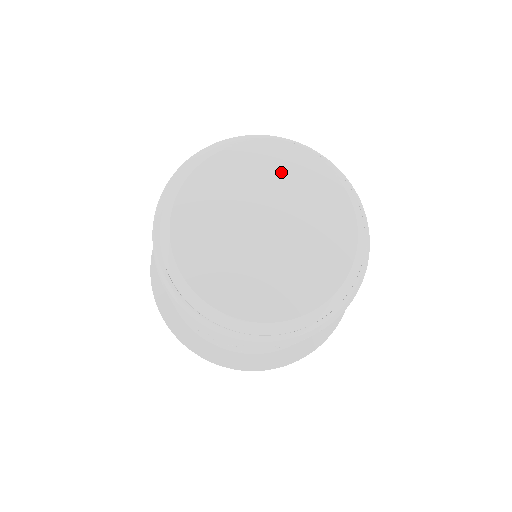
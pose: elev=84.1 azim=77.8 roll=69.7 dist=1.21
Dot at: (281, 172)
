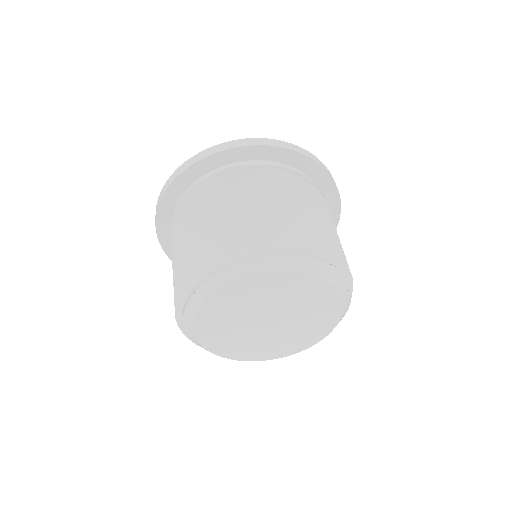
Dot at: (244, 298)
